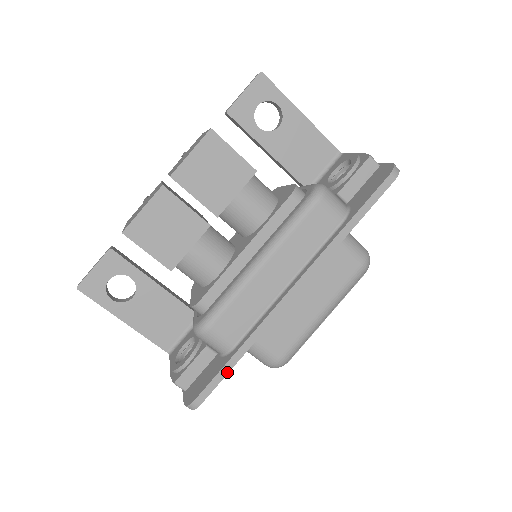
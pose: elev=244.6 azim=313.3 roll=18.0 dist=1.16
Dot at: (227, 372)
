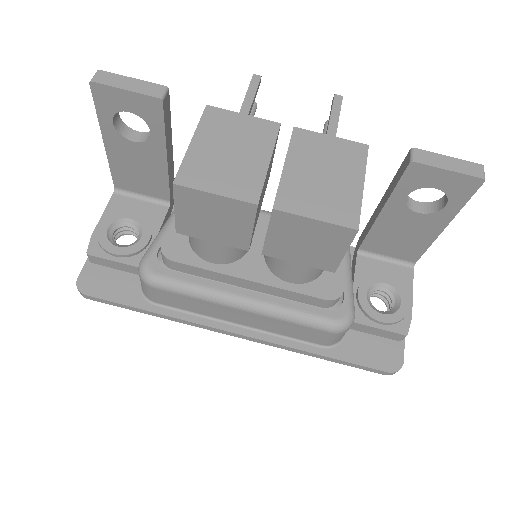
Dot at: (129, 309)
